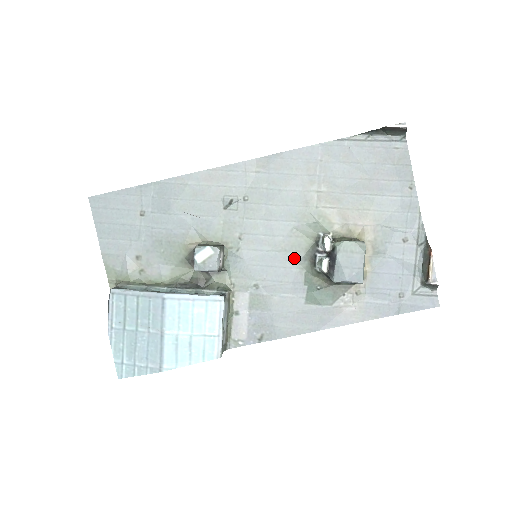
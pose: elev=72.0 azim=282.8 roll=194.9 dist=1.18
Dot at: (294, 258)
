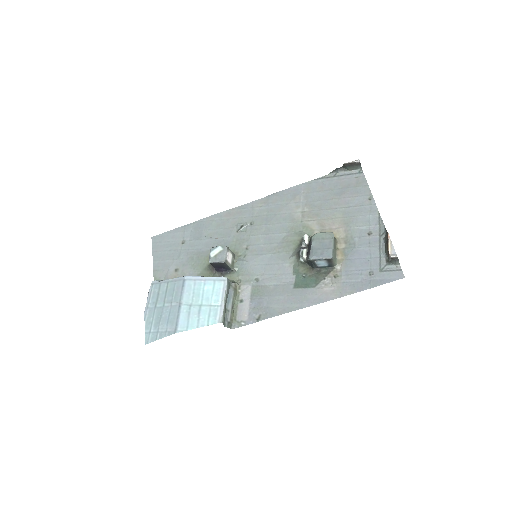
Dot at: (285, 256)
